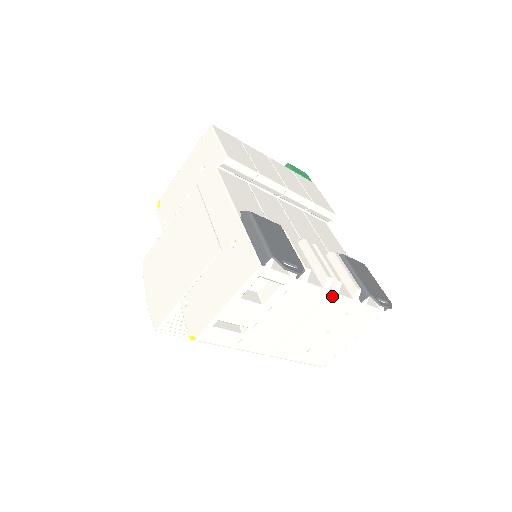
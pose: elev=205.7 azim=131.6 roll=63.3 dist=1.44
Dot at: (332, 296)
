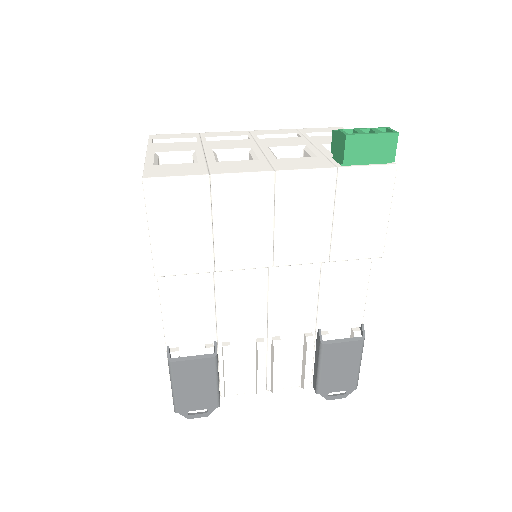
Dot at: occluded
